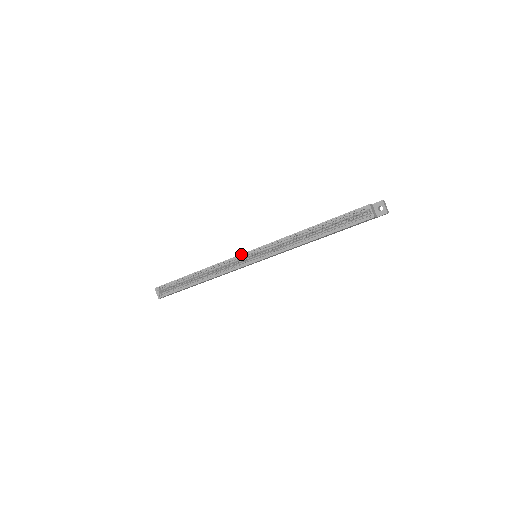
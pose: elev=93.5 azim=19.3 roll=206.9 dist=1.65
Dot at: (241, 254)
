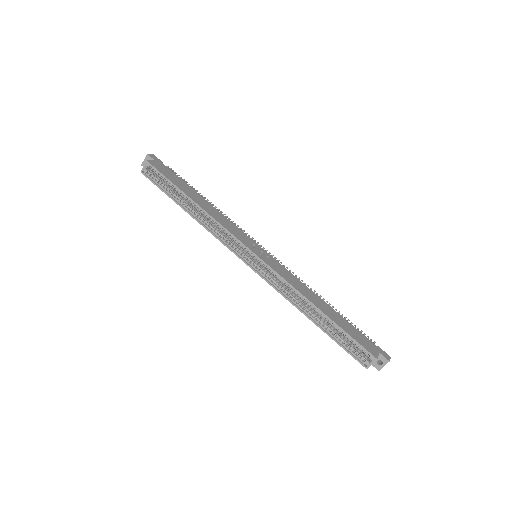
Dot at: (246, 246)
